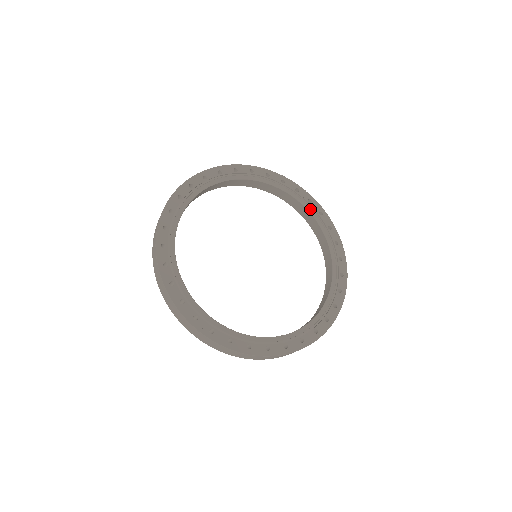
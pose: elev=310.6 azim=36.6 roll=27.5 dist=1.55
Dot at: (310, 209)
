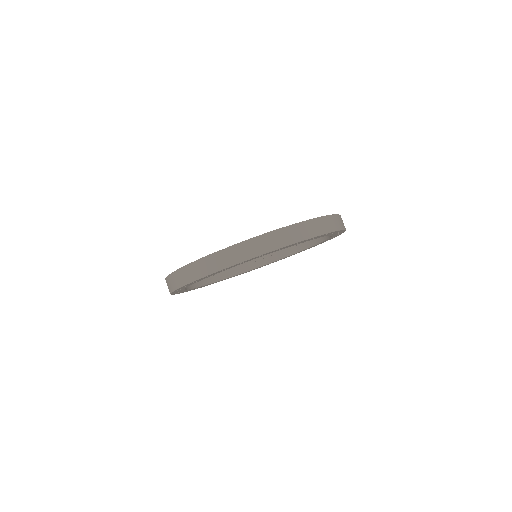
Dot at: occluded
